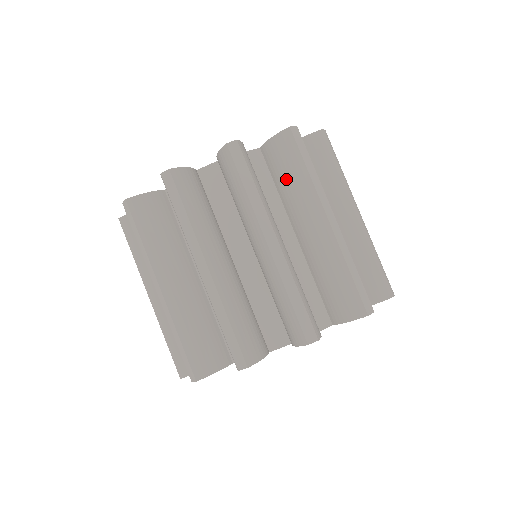
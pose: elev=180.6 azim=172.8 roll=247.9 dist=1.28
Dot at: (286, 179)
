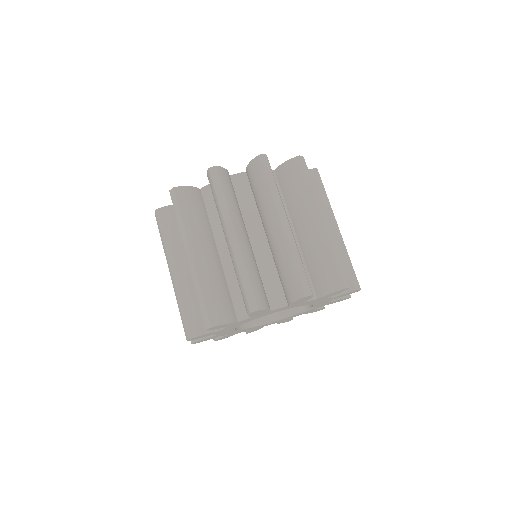
Dot at: occluded
